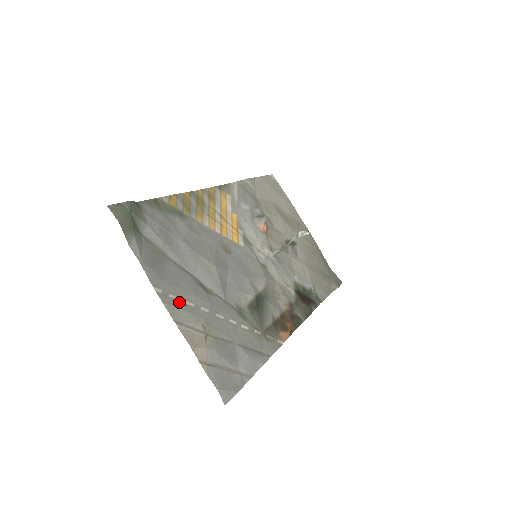
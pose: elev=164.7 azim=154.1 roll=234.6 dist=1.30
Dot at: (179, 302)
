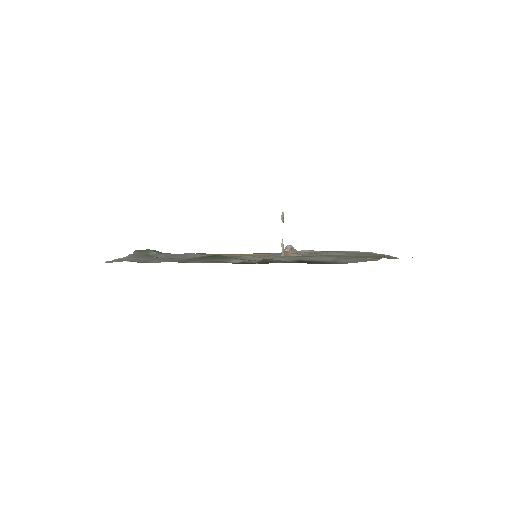
Dot at: occluded
